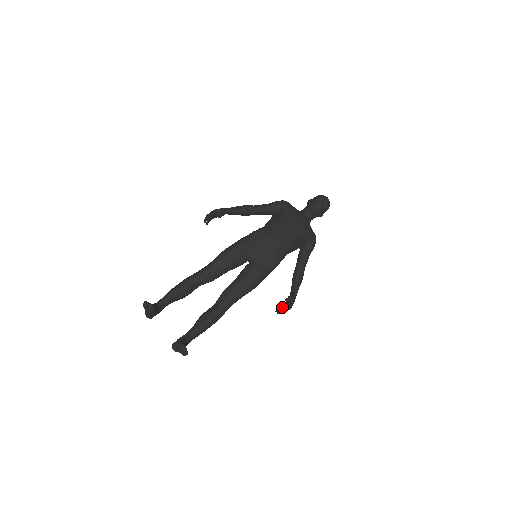
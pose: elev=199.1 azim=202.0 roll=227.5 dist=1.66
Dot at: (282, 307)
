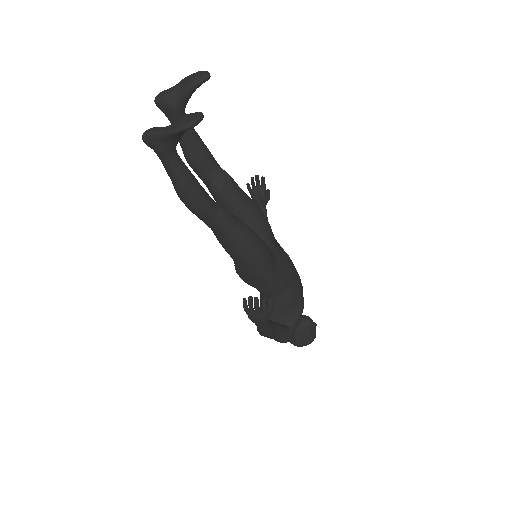
Dot at: occluded
